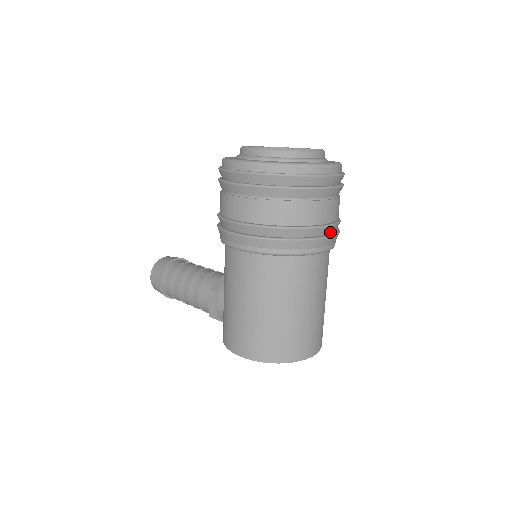
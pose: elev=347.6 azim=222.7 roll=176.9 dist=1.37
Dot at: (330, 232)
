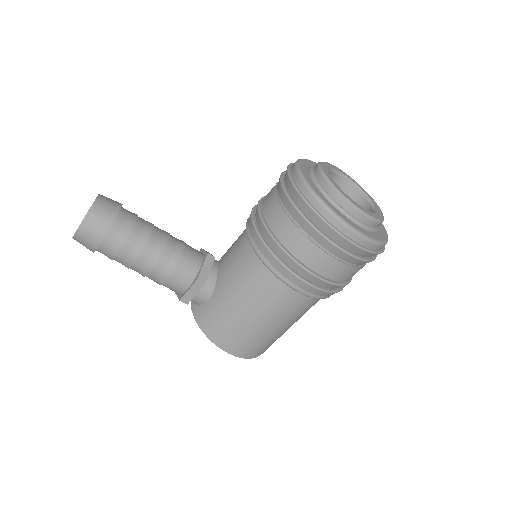
Dot at: occluded
